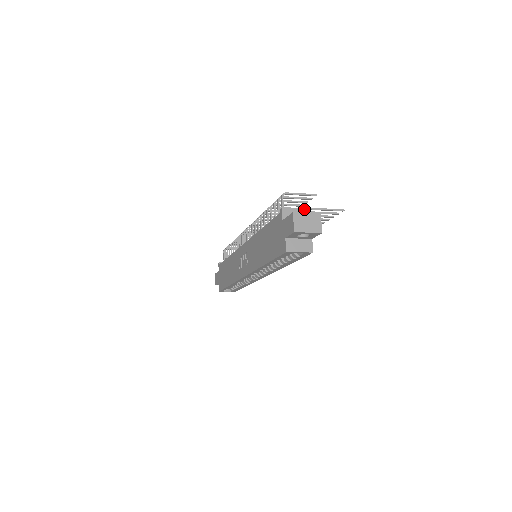
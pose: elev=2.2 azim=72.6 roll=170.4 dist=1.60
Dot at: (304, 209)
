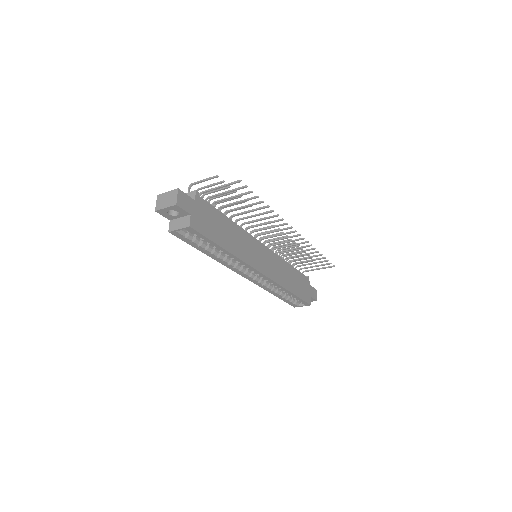
Dot at: (193, 191)
